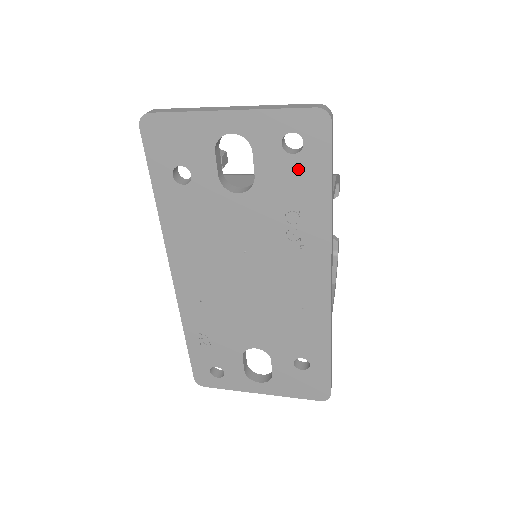
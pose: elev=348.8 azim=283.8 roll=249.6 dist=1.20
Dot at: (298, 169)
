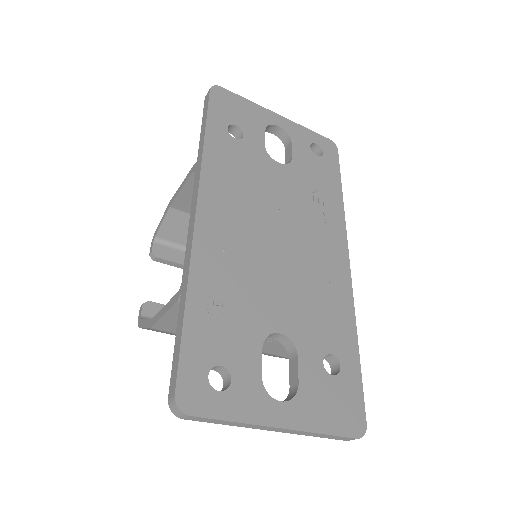
Dot at: (320, 166)
